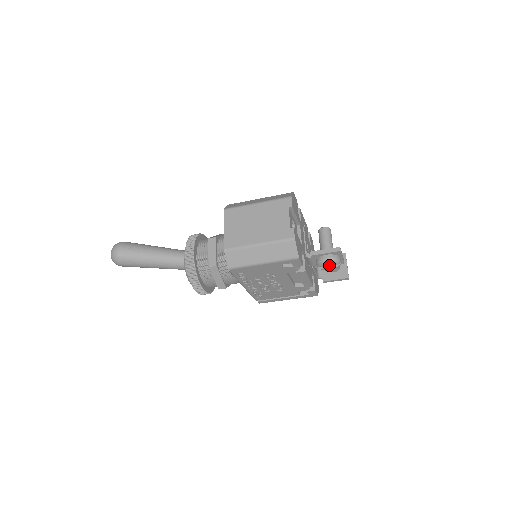
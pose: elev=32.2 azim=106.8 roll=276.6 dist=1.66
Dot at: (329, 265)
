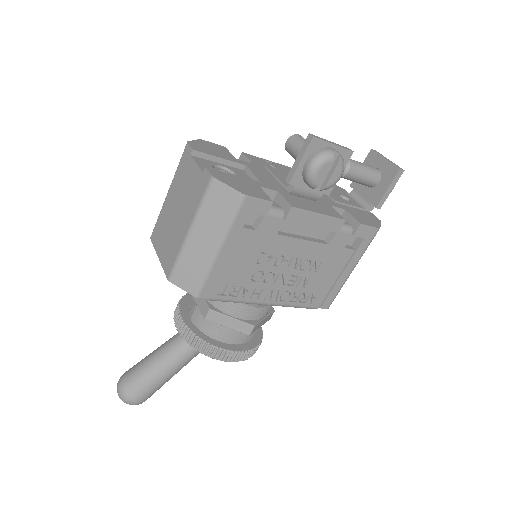
Dot at: (324, 171)
